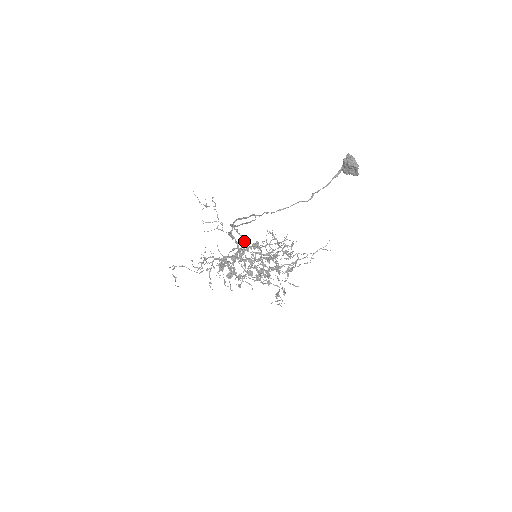
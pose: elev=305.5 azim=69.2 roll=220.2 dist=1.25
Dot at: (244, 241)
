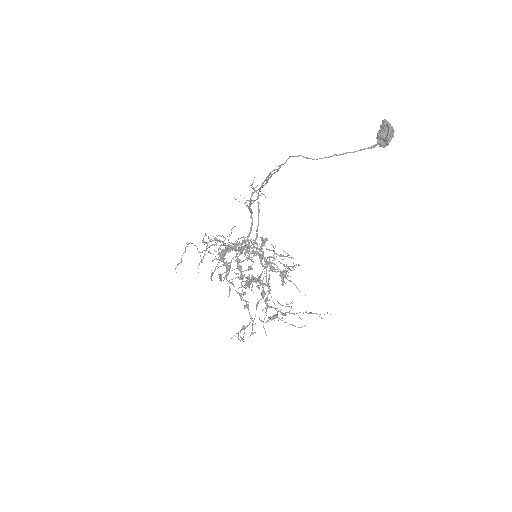
Dot at: (257, 230)
